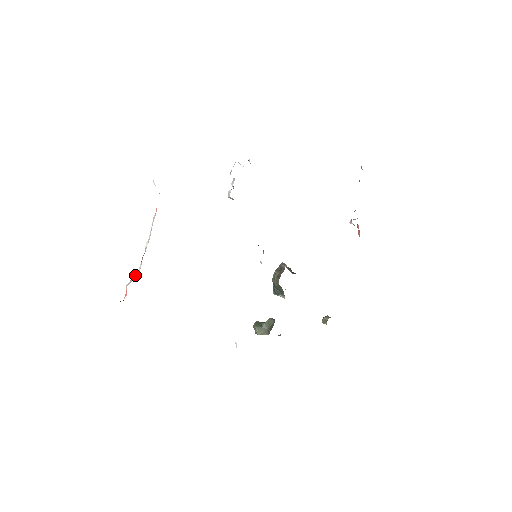
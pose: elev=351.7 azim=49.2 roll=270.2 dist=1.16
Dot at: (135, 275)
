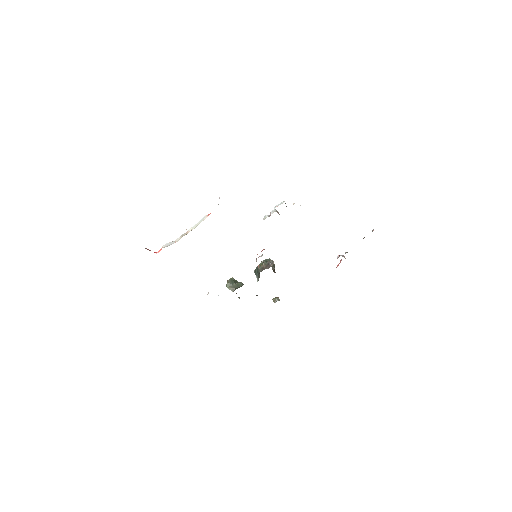
Dot at: (172, 241)
